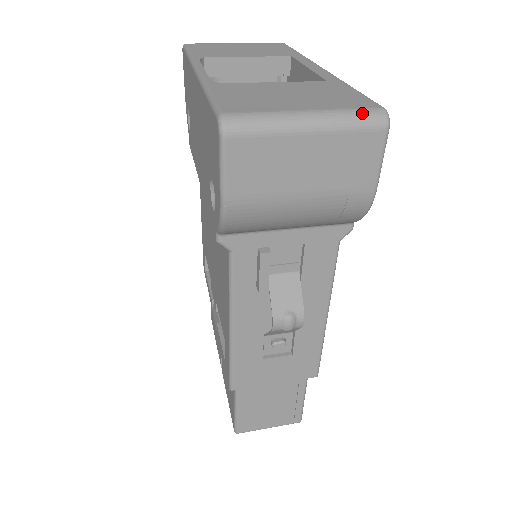
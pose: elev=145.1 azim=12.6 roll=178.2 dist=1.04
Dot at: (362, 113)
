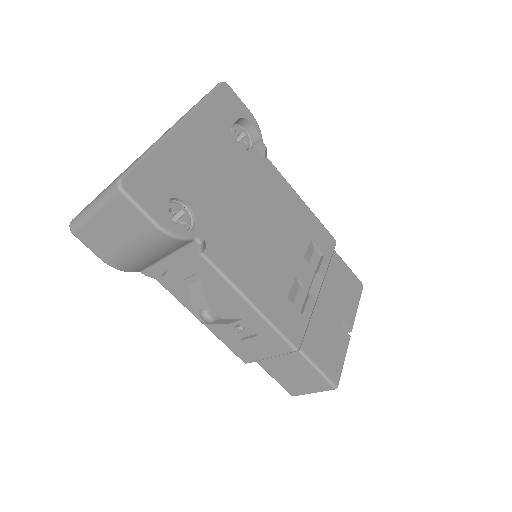
Dot at: (108, 190)
